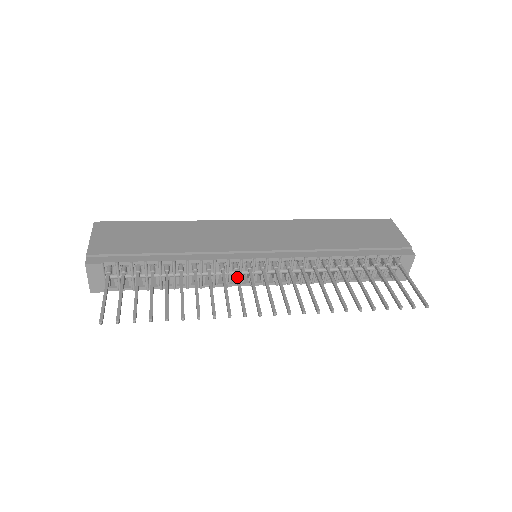
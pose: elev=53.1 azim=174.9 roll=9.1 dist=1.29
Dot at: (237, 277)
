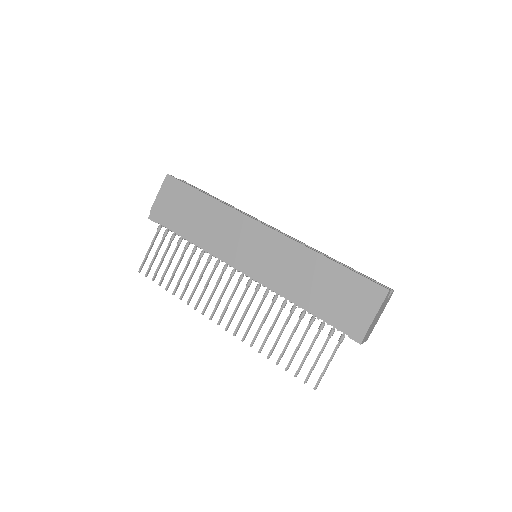
Dot at: (218, 279)
